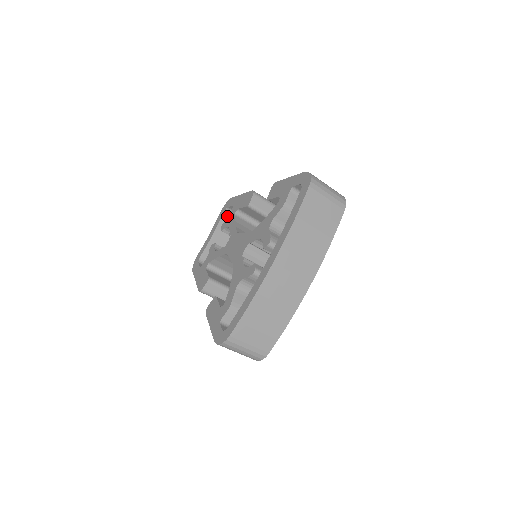
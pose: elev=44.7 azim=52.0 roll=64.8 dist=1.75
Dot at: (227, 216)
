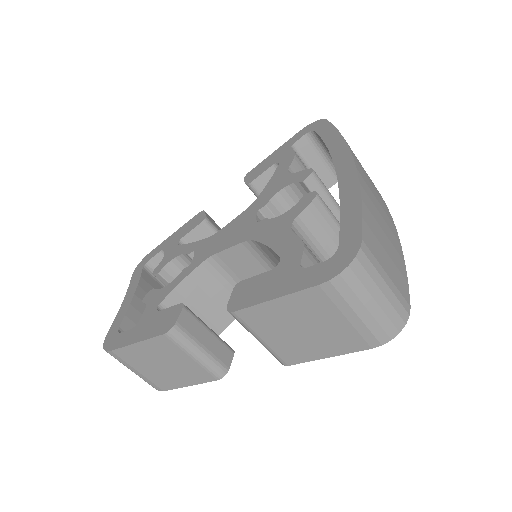
Dot at: (147, 275)
